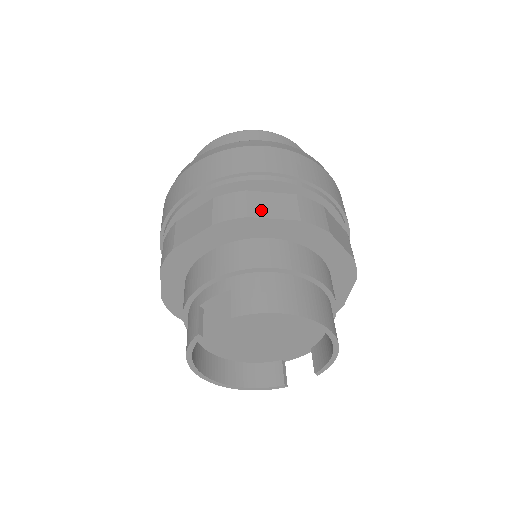
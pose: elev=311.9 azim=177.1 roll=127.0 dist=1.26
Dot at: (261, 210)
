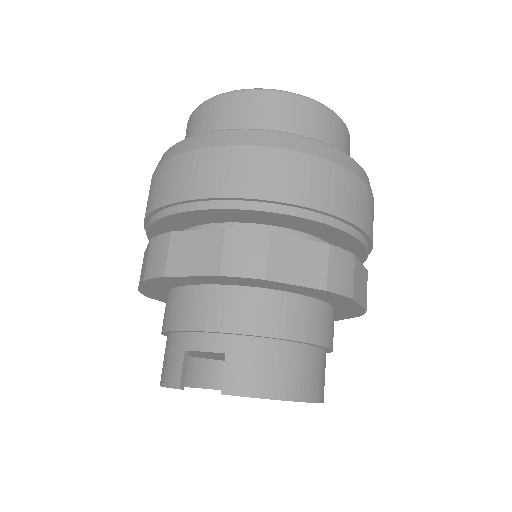
Dot at: (283, 269)
